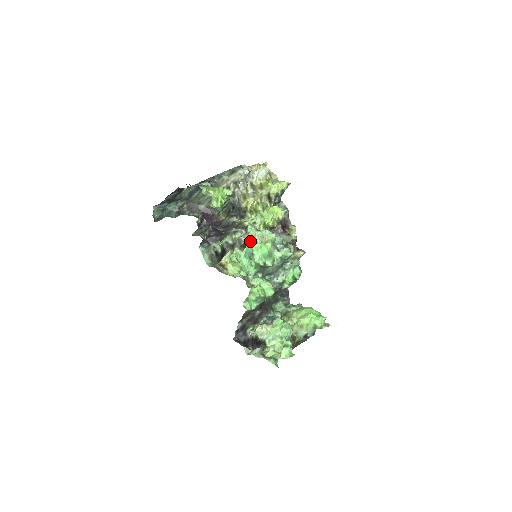
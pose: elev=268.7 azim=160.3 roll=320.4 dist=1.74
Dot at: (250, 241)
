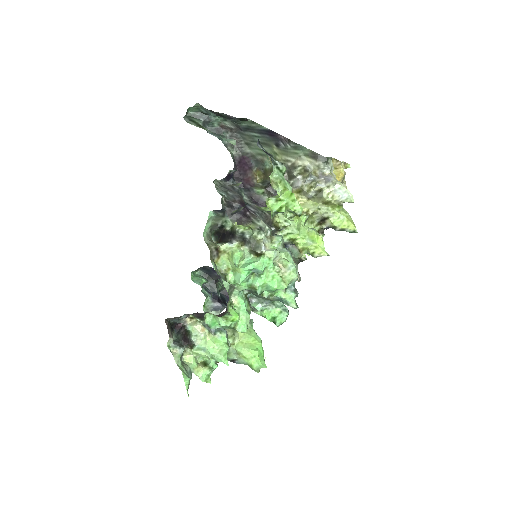
Dot at: (269, 260)
